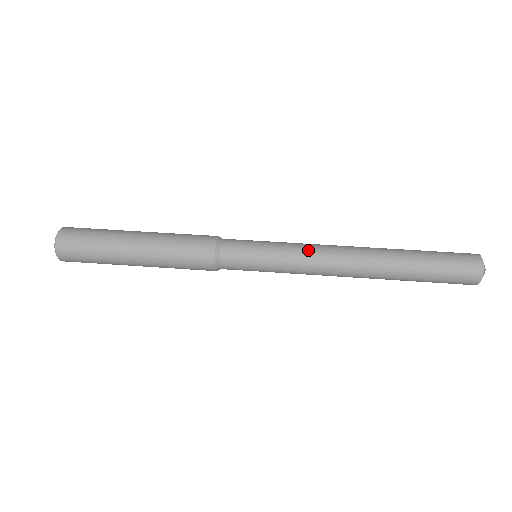
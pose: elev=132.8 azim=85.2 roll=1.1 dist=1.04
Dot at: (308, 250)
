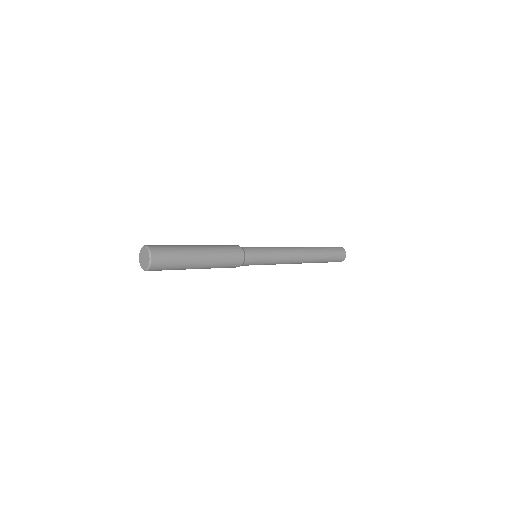
Dot at: occluded
